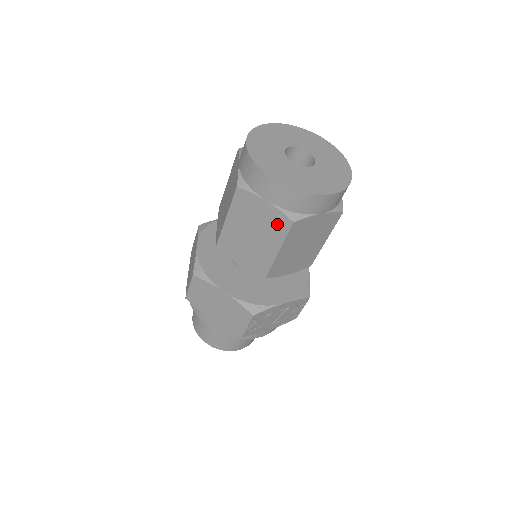
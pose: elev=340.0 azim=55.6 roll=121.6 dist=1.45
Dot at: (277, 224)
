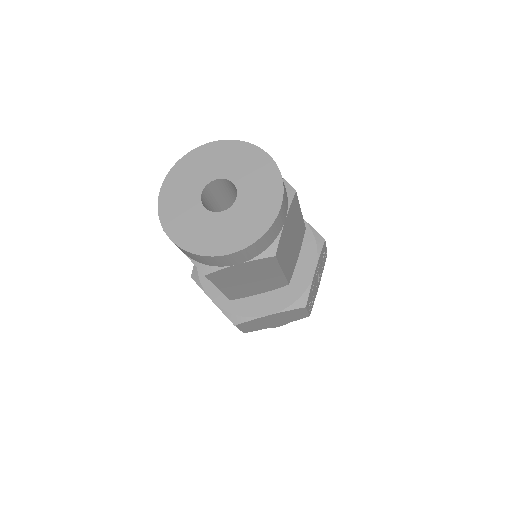
Dot at: (263, 265)
